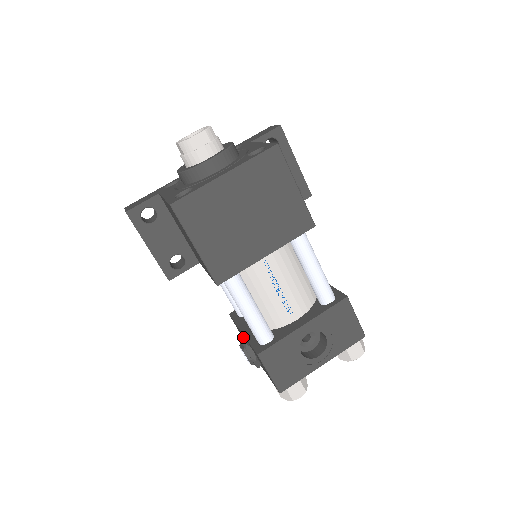
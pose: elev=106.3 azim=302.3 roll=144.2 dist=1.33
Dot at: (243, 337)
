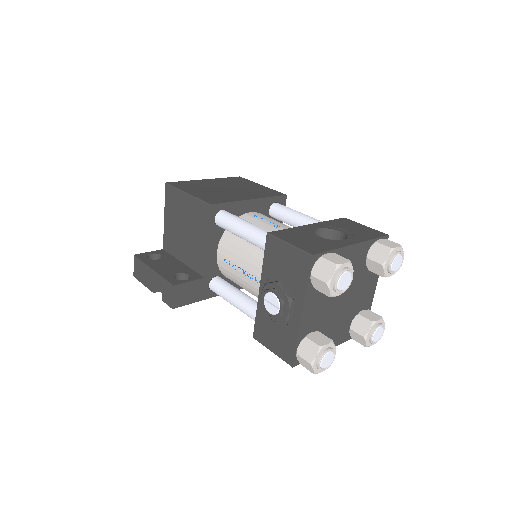
Dot at: occluded
